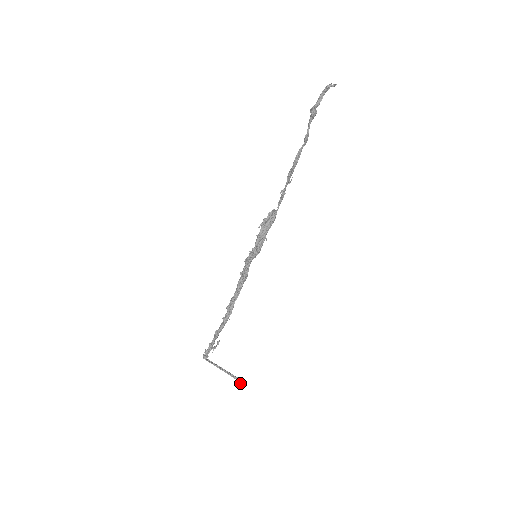
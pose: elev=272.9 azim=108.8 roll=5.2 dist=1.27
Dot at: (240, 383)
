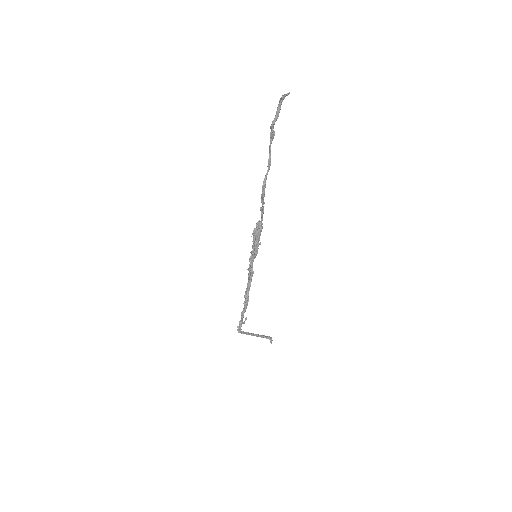
Dot at: (271, 340)
